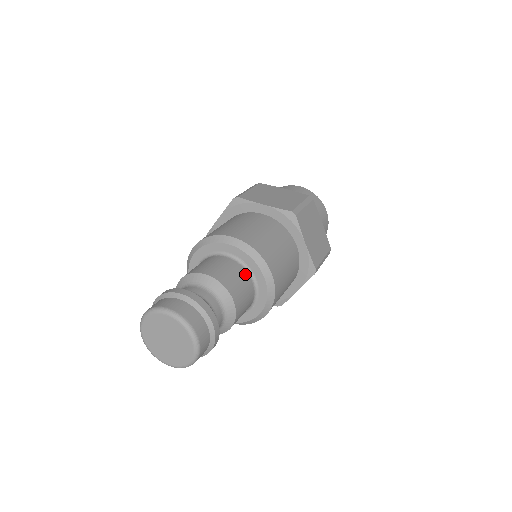
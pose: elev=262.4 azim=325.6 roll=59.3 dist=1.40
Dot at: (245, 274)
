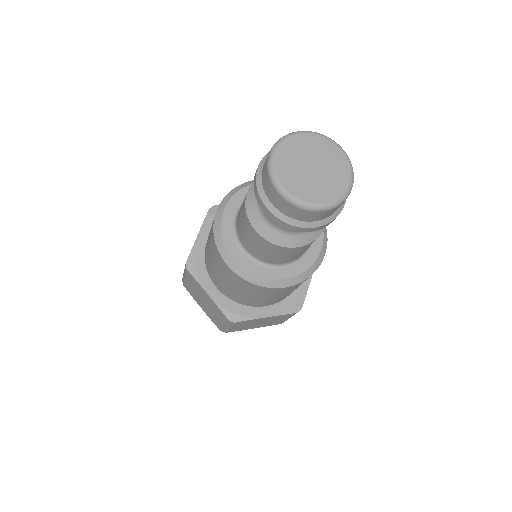
Dot at: occluded
